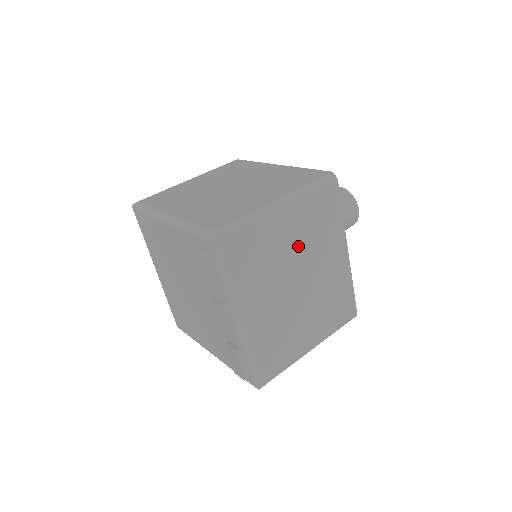
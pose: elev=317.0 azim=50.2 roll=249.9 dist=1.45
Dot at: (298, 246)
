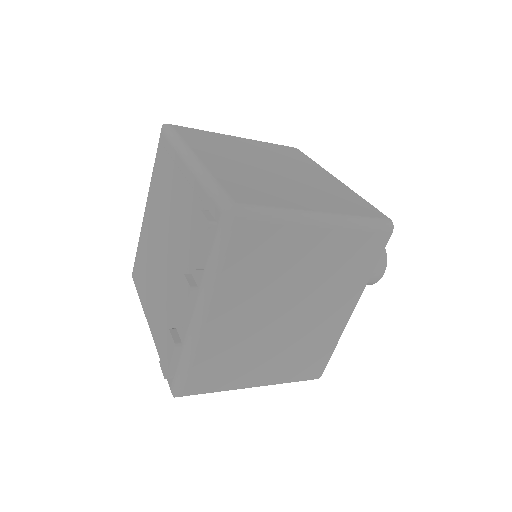
Dot at: (310, 275)
